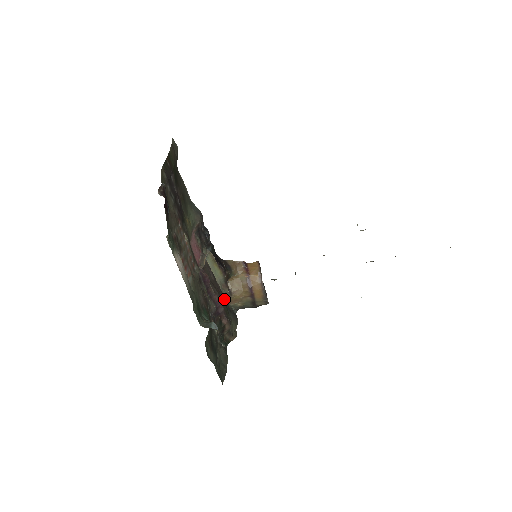
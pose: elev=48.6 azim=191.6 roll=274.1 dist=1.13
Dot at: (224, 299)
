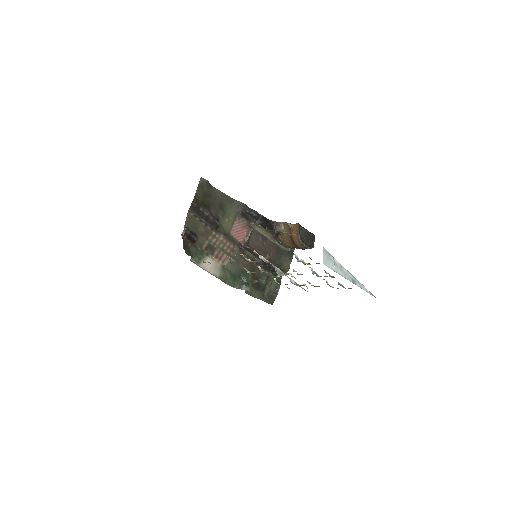
Dot at: (276, 249)
